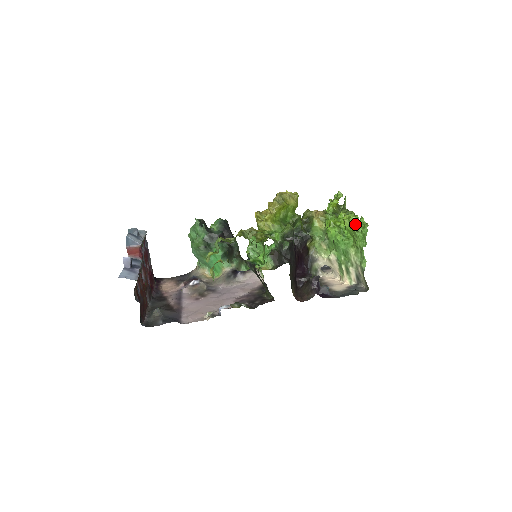
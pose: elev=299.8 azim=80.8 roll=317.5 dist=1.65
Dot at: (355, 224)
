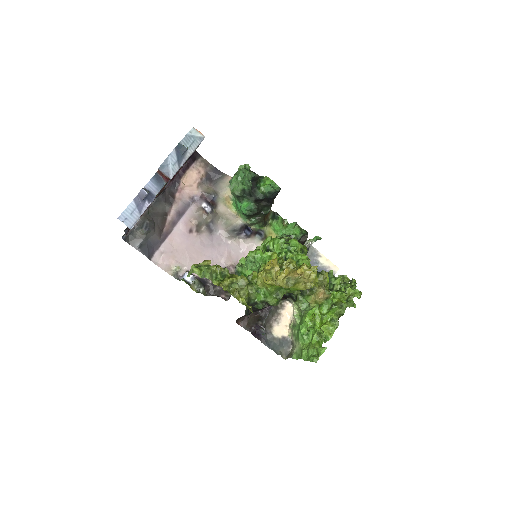
Dot at: (315, 347)
